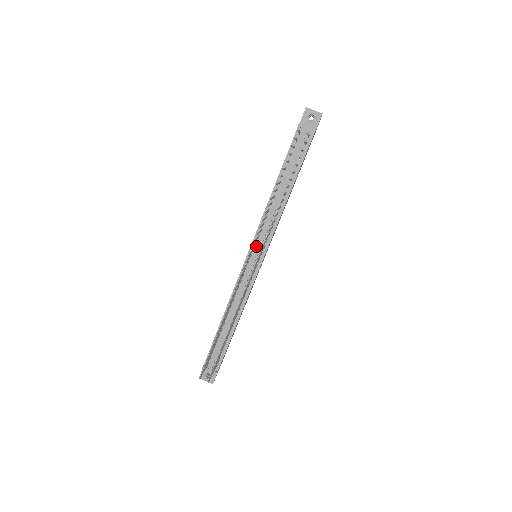
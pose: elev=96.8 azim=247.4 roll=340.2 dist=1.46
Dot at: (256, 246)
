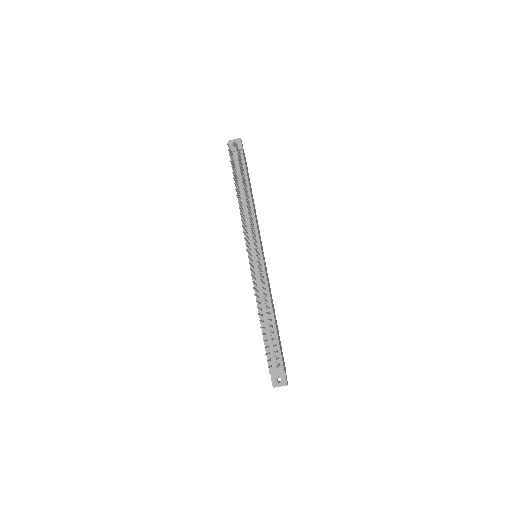
Dot at: (251, 246)
